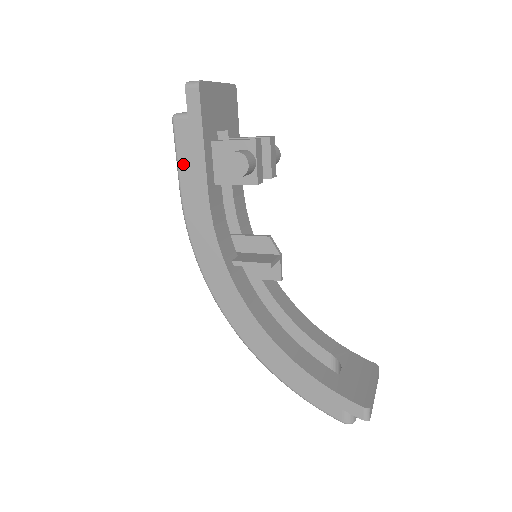
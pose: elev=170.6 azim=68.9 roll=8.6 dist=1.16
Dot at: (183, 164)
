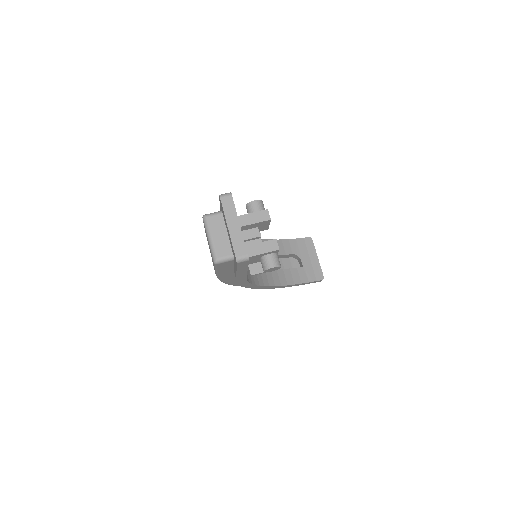
Dot at: (222, 271)
